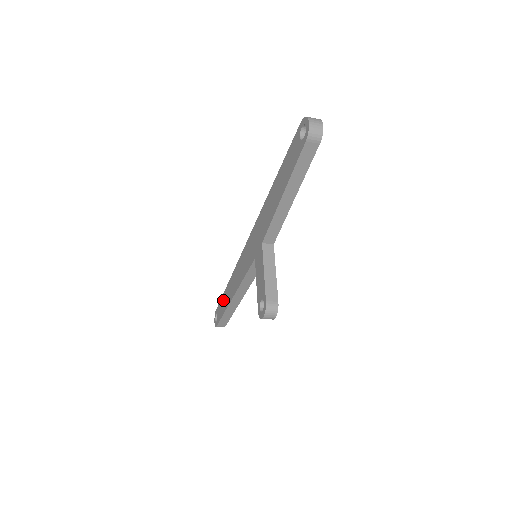
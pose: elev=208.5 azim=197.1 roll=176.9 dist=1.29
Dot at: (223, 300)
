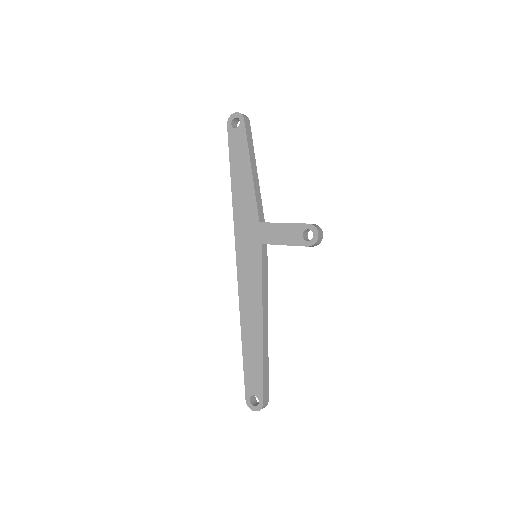
Dot at: (249, 363)
